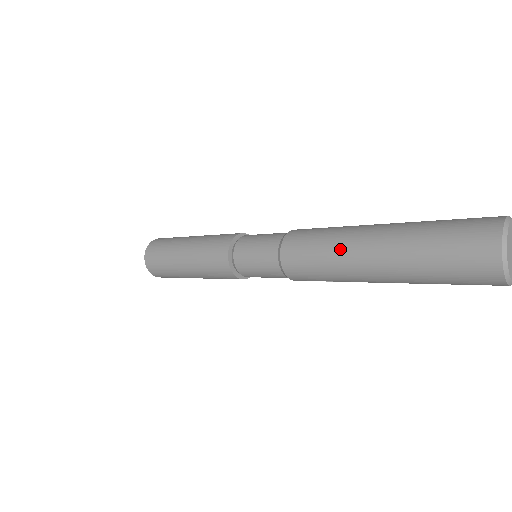
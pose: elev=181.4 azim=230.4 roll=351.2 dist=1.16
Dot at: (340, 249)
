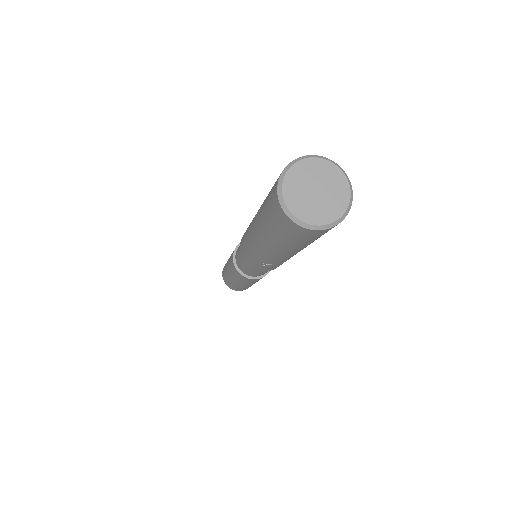
Dot at: occluded
